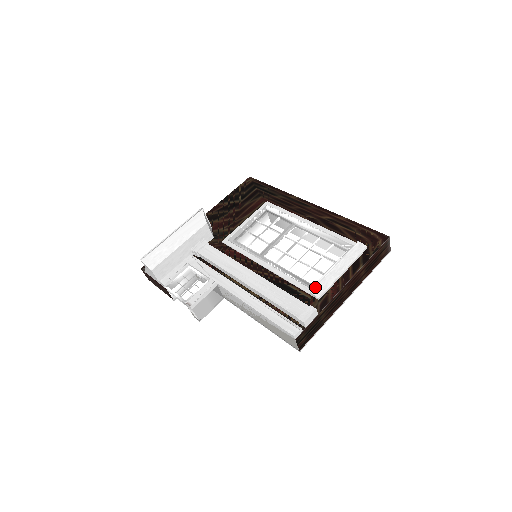
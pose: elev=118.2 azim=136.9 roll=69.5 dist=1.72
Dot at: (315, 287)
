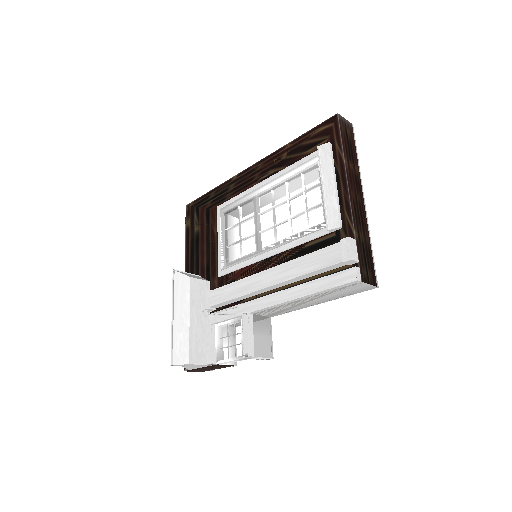
Dot at: (327, 222)
